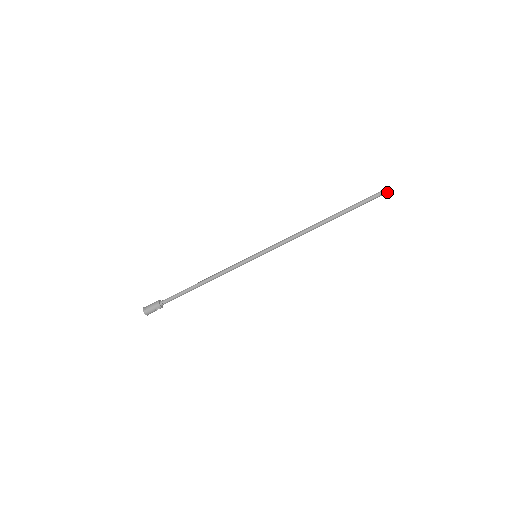
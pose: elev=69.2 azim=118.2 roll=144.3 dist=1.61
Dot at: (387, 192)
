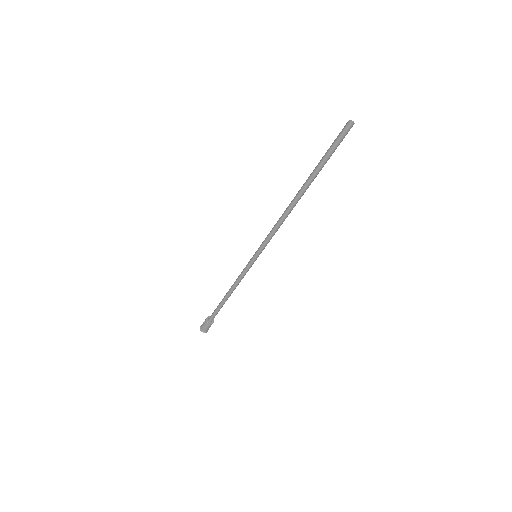
Dot at: occluded
